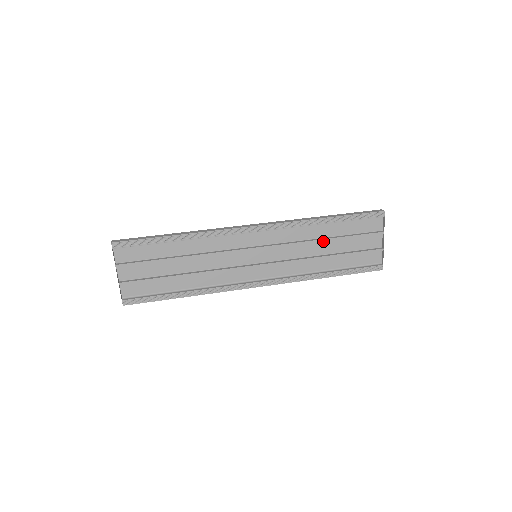
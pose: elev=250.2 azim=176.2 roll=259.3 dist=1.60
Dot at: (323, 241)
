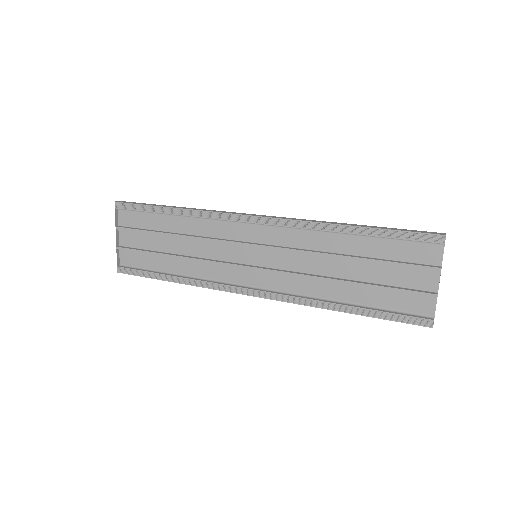
Dot at: (345, 259)
